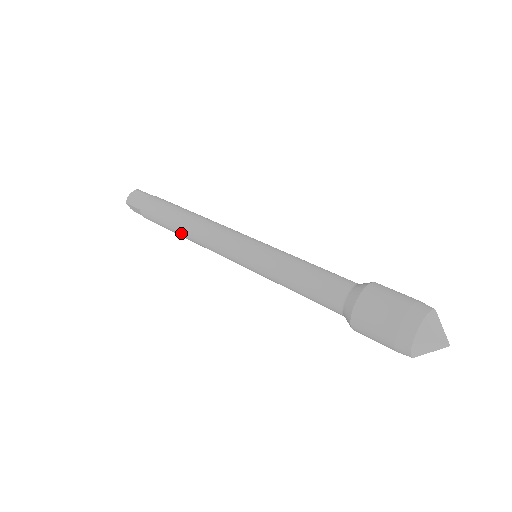
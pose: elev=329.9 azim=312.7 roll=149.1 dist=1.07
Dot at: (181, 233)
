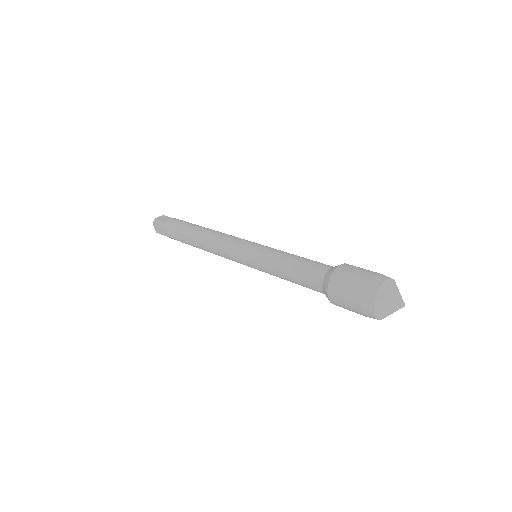
Dot at: (196, 240)
